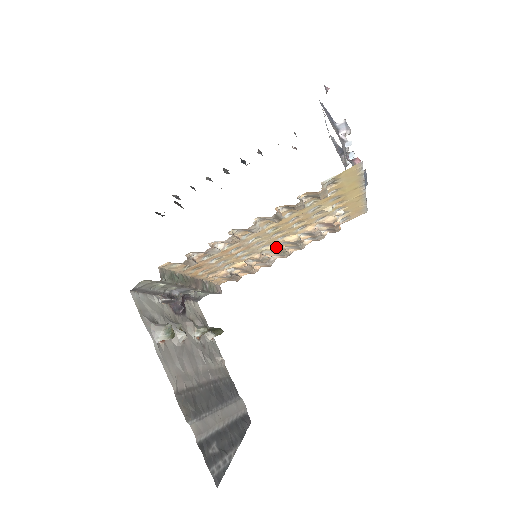
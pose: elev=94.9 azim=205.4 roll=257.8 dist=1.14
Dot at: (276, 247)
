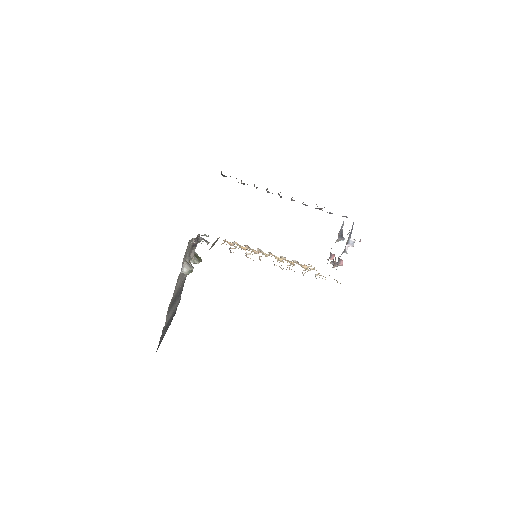
Dot at: occluded
